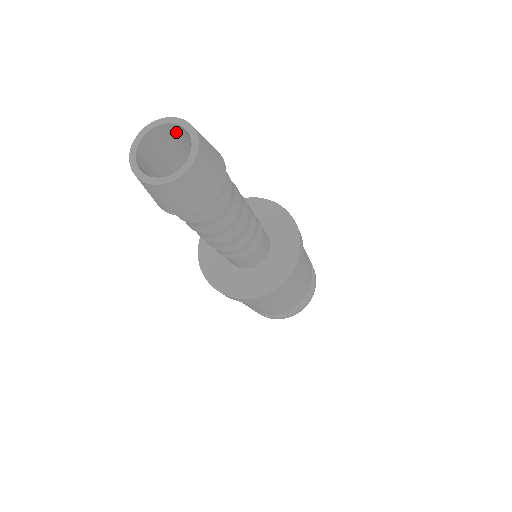
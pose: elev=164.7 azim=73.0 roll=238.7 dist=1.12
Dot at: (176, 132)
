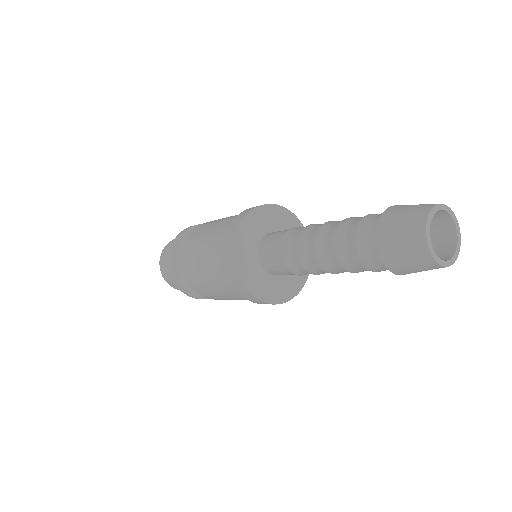
Dot at: occluded
